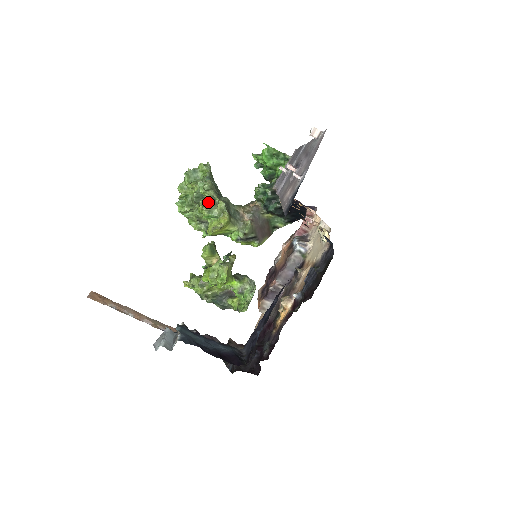
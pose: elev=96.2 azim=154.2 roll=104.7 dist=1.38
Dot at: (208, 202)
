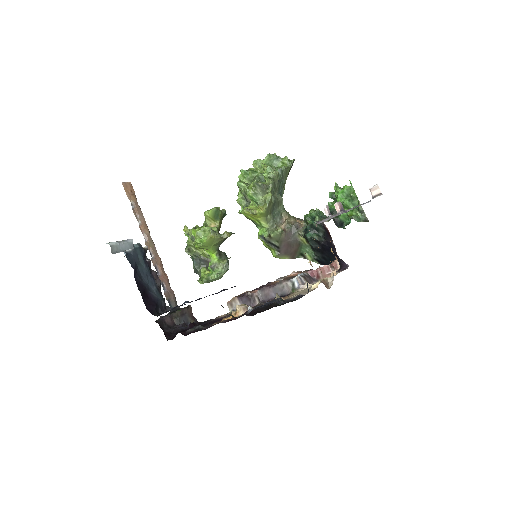
Dot at: (260, 186)
